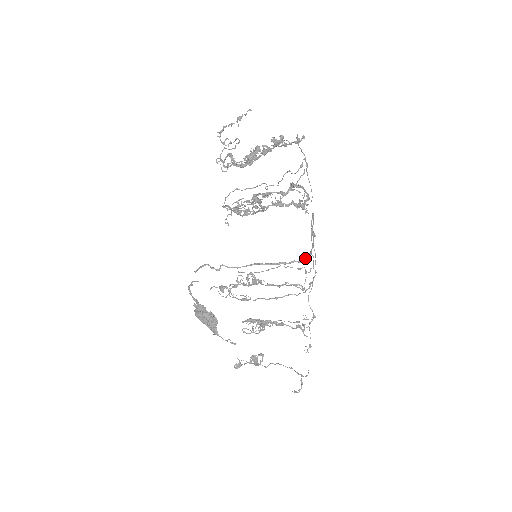
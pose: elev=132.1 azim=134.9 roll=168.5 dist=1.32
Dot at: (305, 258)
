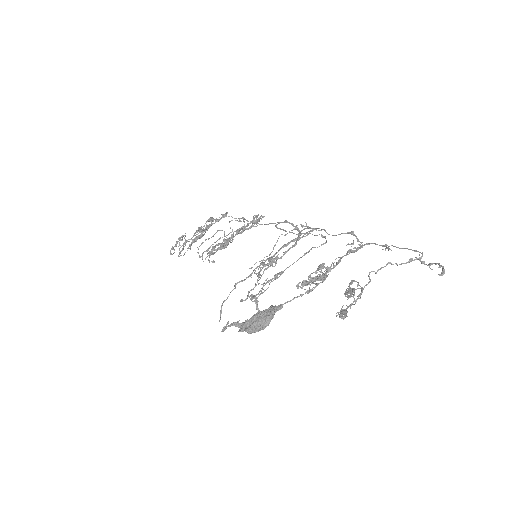
Dot at: (298, 234)
